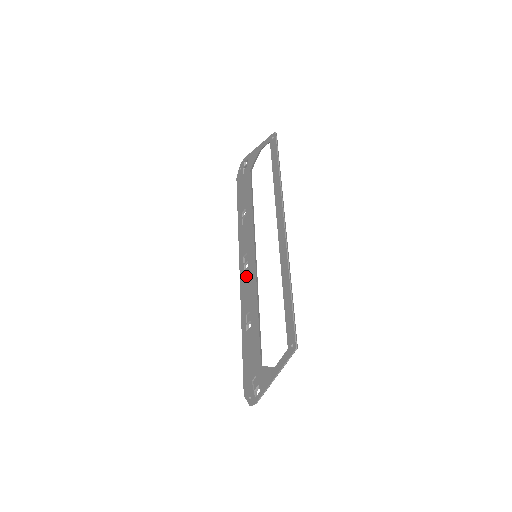
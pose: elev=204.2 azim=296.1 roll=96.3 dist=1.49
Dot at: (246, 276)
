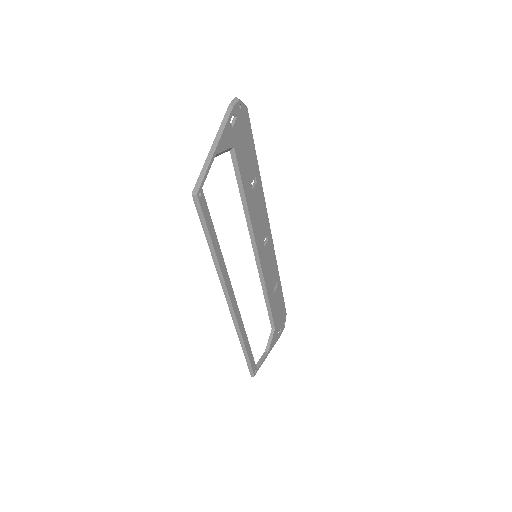
Dot at: occluded
